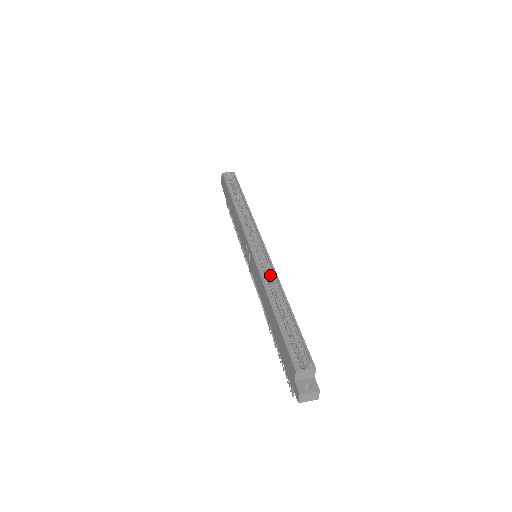
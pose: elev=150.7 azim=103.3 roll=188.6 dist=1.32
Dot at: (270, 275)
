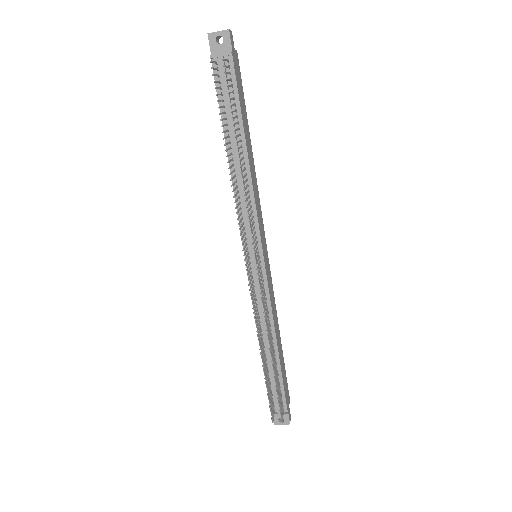
Dot at: occluded
